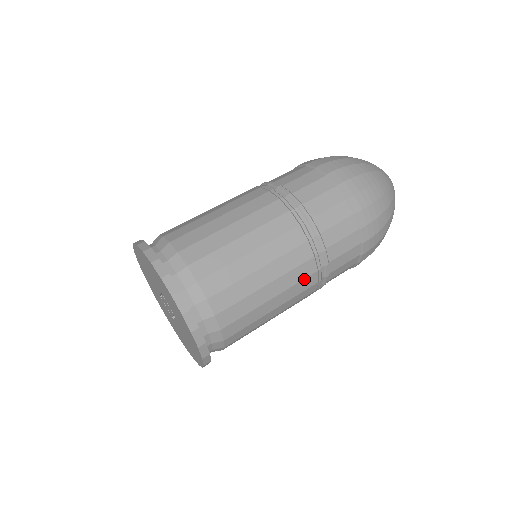
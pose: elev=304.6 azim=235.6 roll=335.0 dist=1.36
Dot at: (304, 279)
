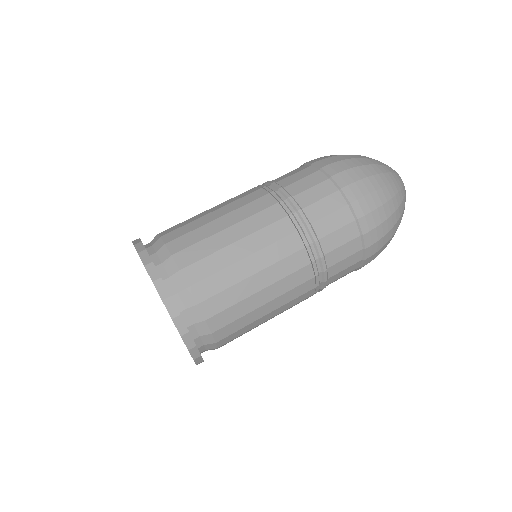
Dot at: (300, 301)
